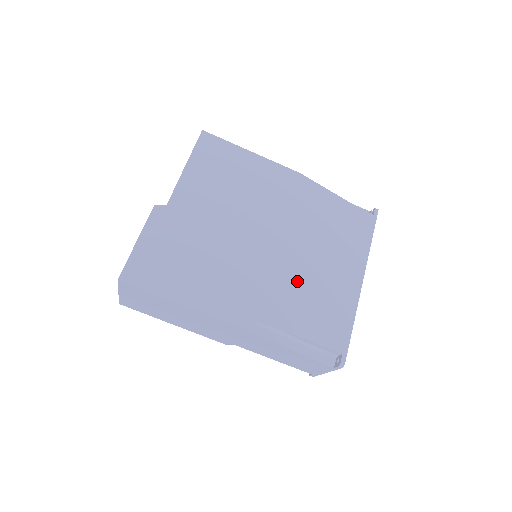
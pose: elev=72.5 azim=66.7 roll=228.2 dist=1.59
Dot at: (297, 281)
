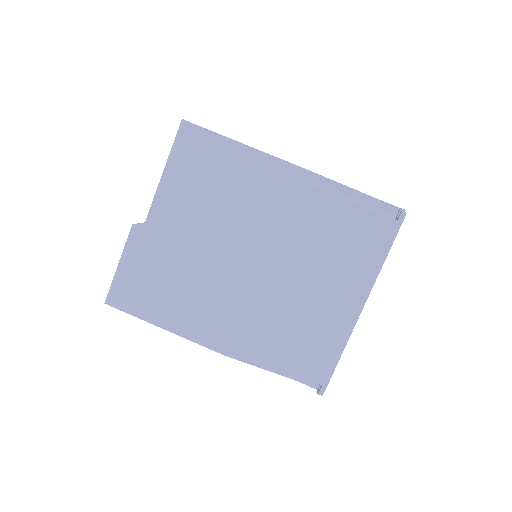
Dot at: (281, 307)
